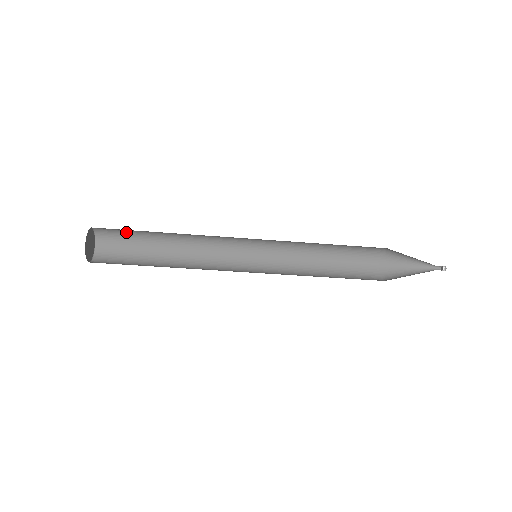
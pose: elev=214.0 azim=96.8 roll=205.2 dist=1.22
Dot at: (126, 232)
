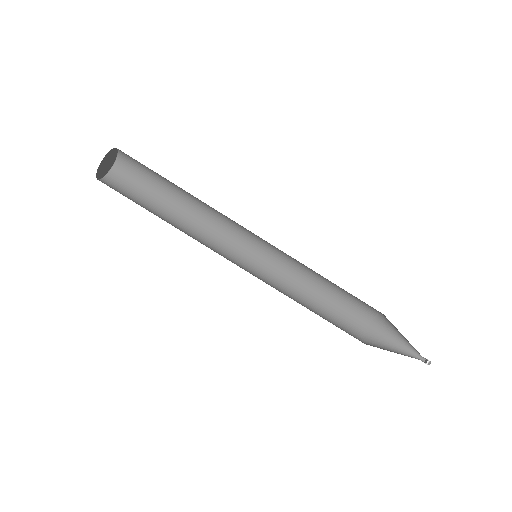
Dot at: (144, 177)
